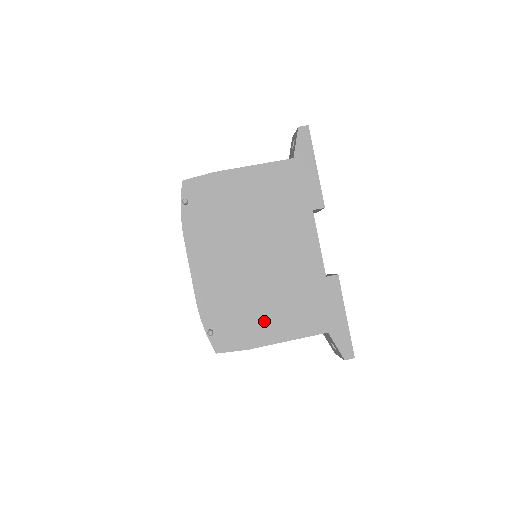
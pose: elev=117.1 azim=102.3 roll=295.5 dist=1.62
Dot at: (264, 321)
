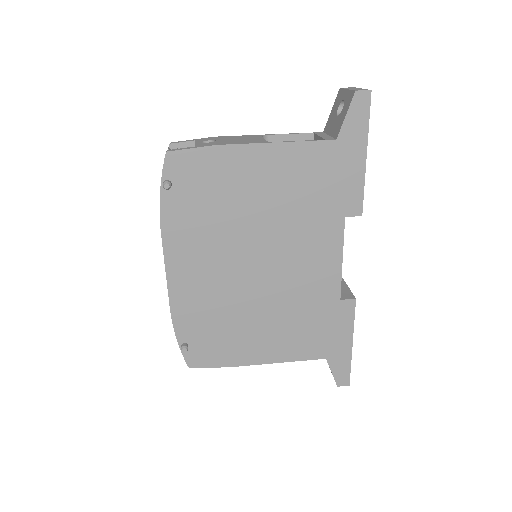
Dot at: (253, 340)
